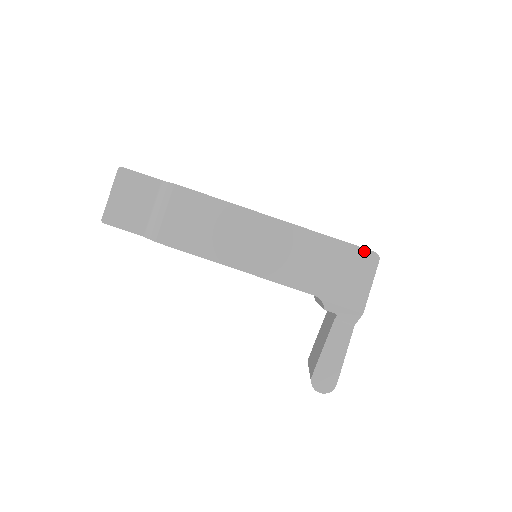
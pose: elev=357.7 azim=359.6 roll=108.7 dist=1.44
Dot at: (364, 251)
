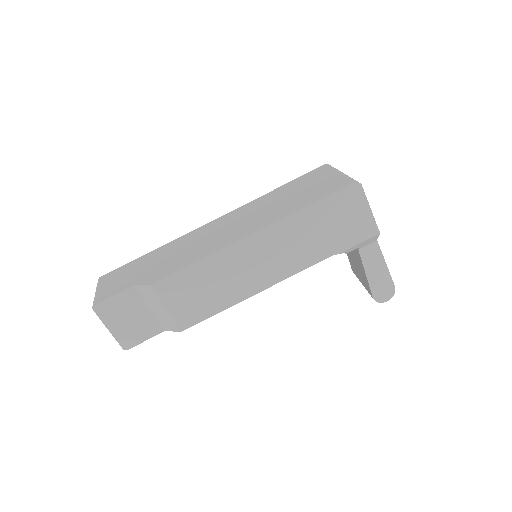
Dot at: (344, 190)
